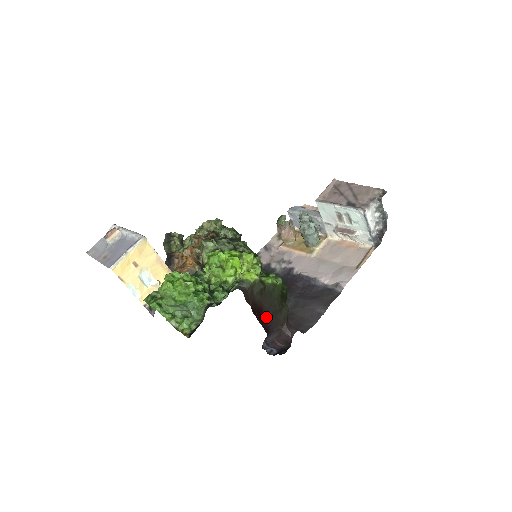
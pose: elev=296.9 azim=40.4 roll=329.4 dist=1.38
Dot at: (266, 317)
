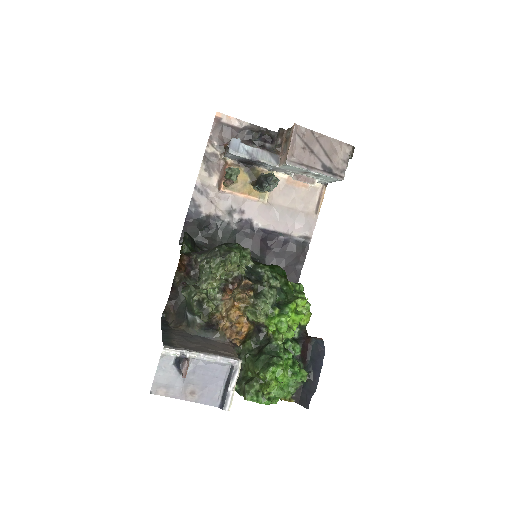
Dot at: occluded
